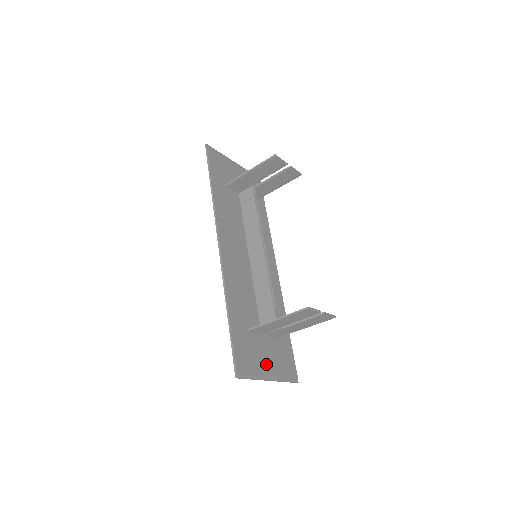
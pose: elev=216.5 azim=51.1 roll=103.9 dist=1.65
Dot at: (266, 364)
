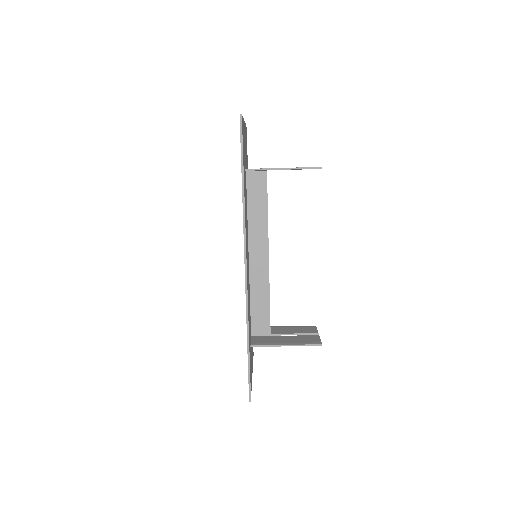
Dot at: occluded
